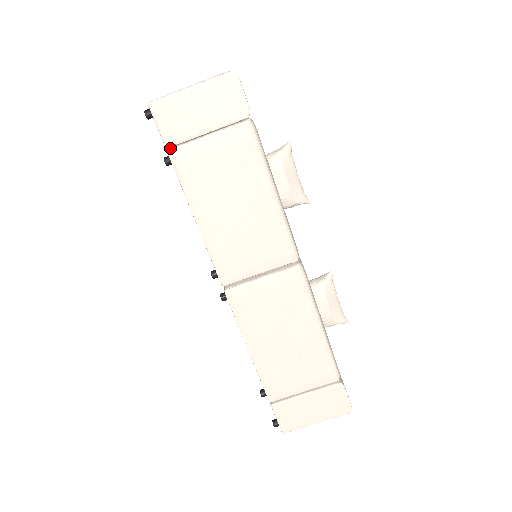
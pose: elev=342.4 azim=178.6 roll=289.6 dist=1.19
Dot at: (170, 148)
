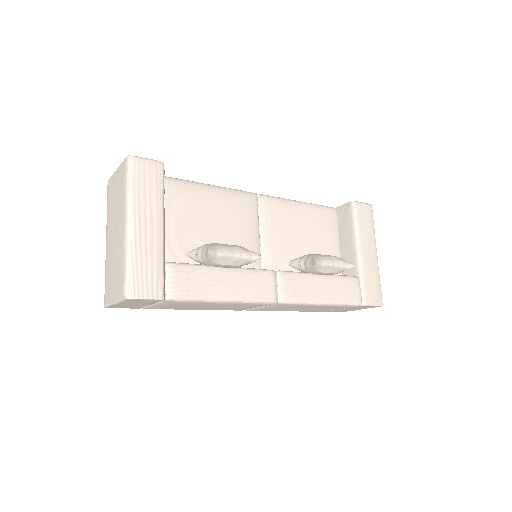
Dot at: occluded
